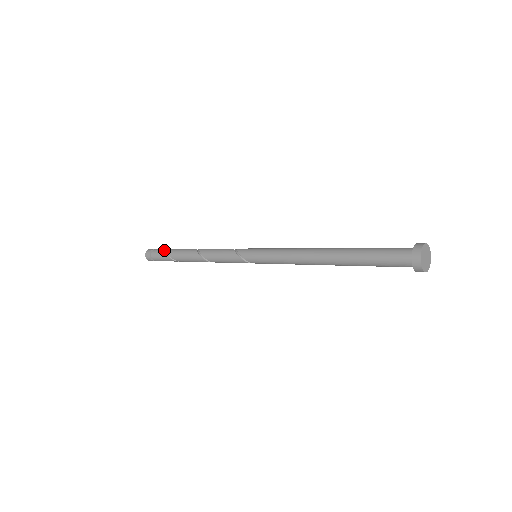
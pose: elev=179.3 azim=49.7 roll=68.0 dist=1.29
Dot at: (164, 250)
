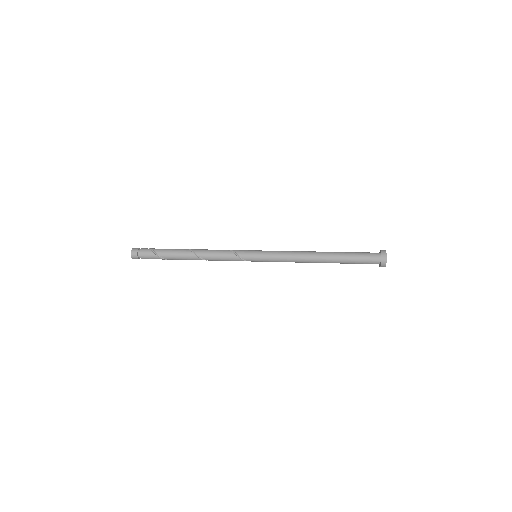
Dot at: (155, 254)
